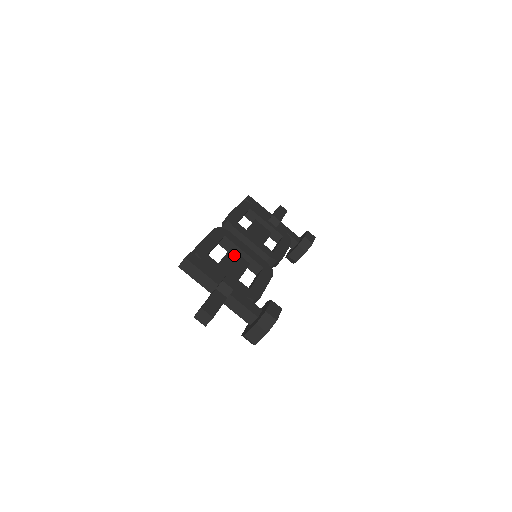
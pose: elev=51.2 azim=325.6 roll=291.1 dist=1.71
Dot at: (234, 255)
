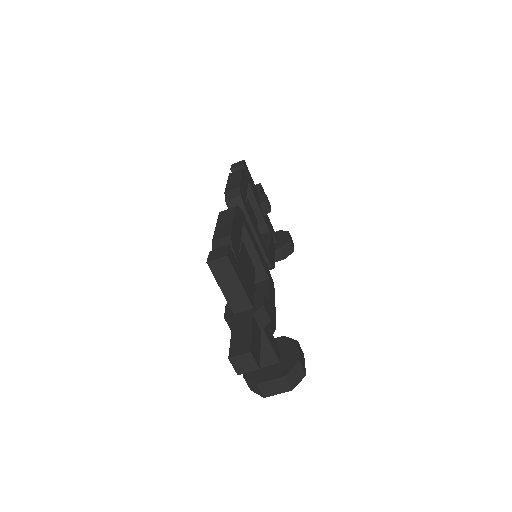
Dot at: (245, 252)
